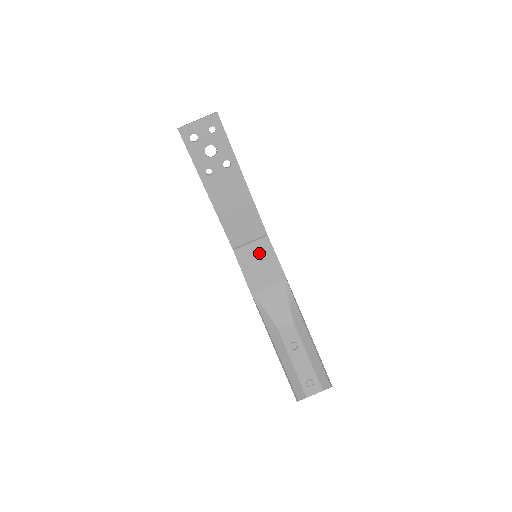
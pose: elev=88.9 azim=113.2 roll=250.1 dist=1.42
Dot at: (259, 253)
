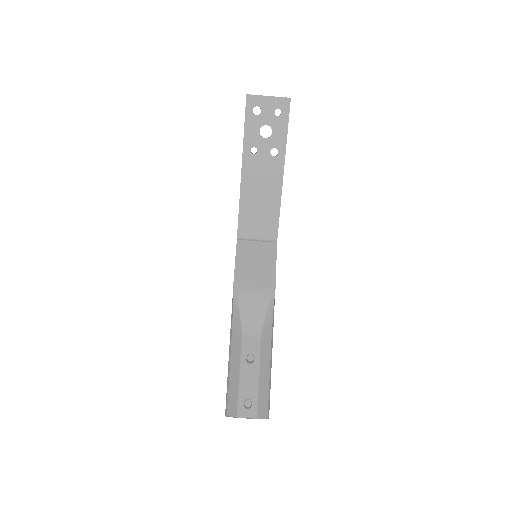
Dot at: (260, 254)
